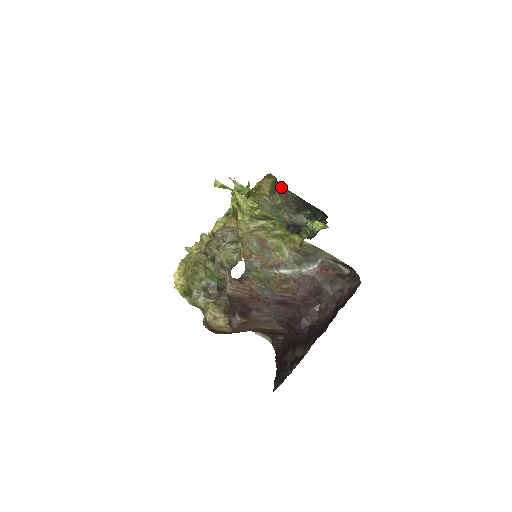
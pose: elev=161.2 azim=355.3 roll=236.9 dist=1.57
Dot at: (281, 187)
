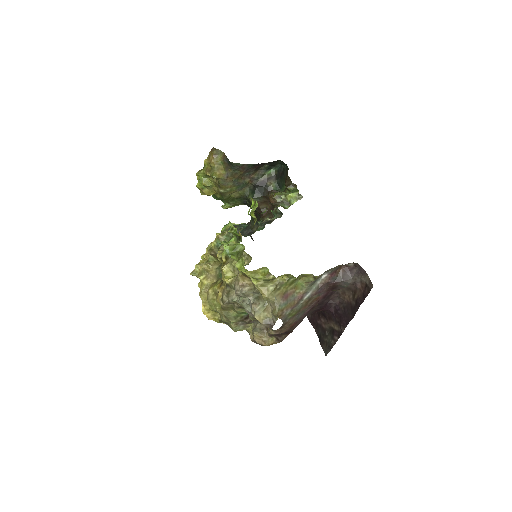
Dot at: (235, 164)
